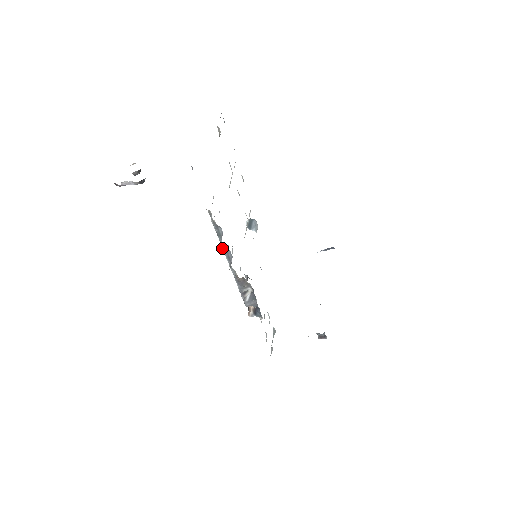
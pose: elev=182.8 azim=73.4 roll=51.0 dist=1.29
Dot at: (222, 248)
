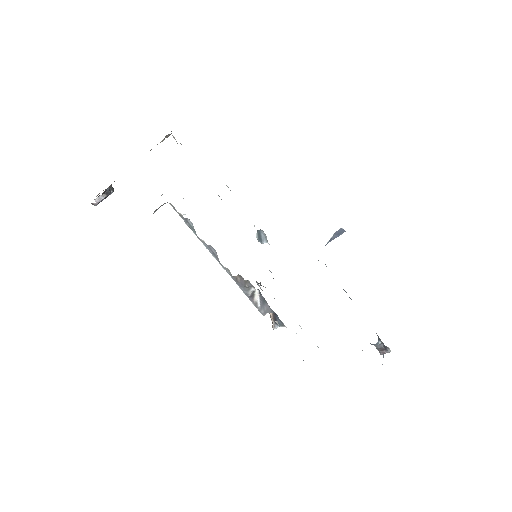
Dot at: occluded
